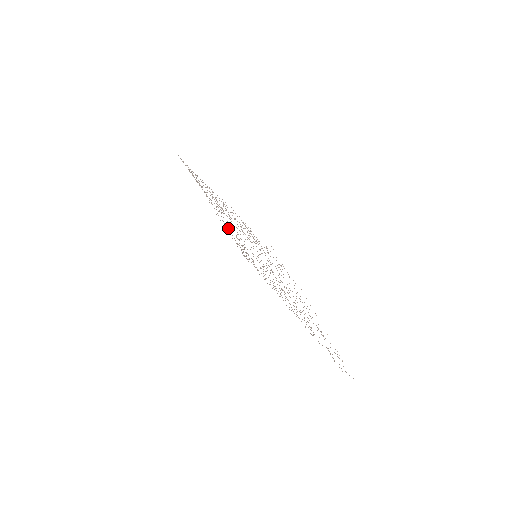
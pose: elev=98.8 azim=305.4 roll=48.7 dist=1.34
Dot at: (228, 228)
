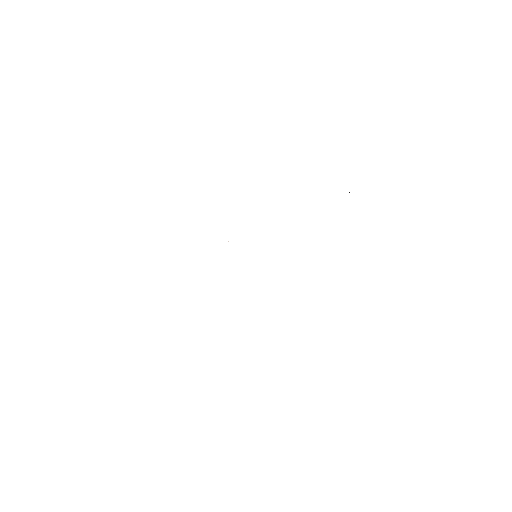
Dot at: occluded
